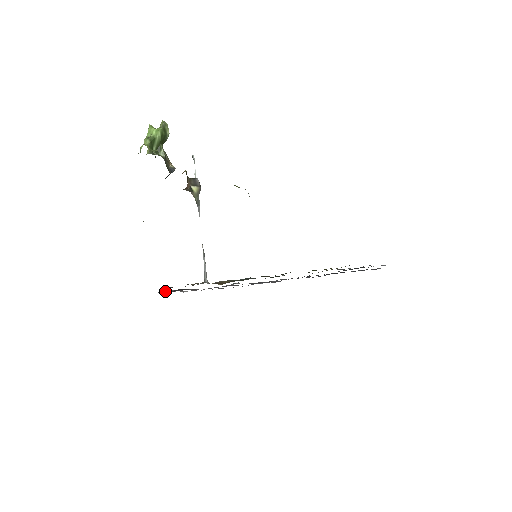
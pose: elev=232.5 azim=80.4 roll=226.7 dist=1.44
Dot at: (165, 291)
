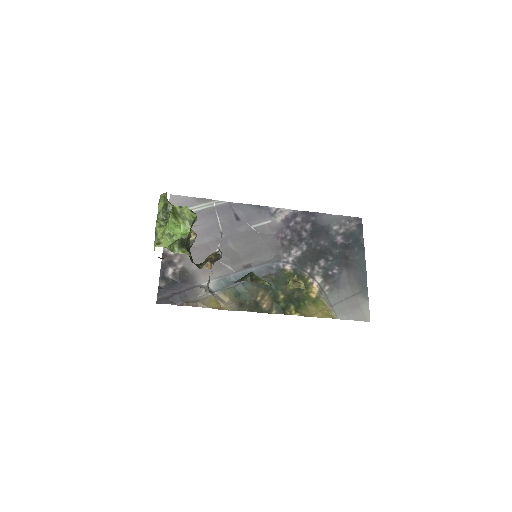
Dot at: (164, 273)
